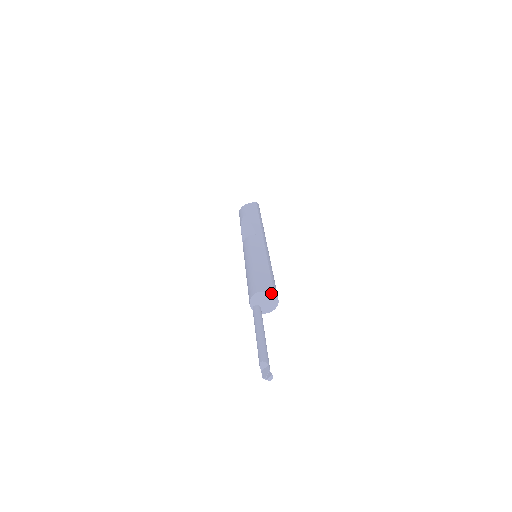
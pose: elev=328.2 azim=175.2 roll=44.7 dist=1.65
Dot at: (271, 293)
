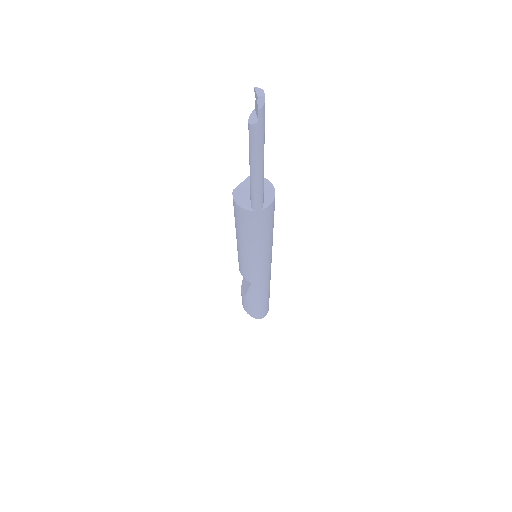
Dot at: (246, 179)
